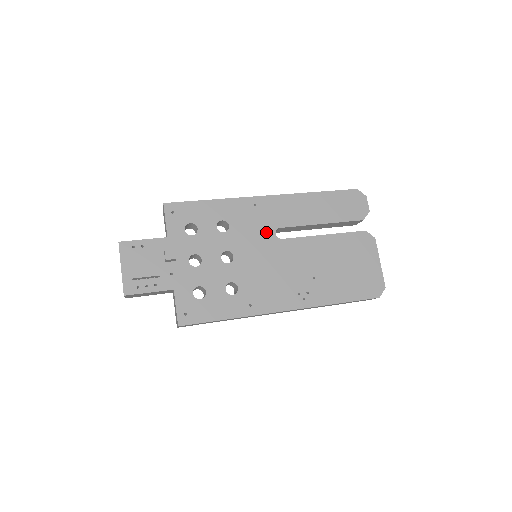
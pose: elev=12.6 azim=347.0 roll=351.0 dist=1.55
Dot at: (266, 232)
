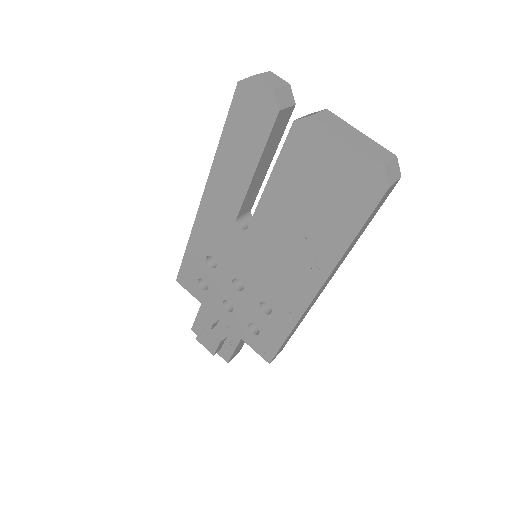
Dot at: (234, 235)
